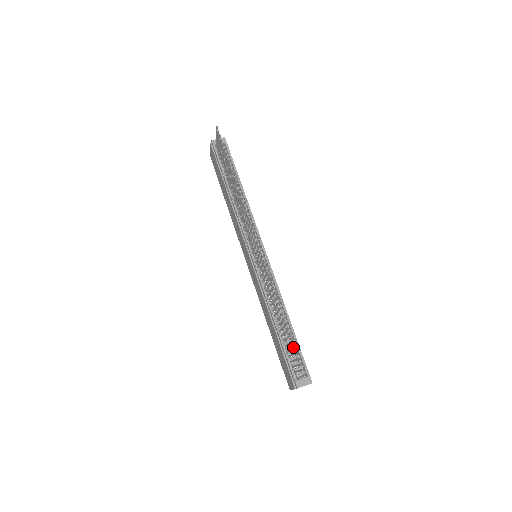
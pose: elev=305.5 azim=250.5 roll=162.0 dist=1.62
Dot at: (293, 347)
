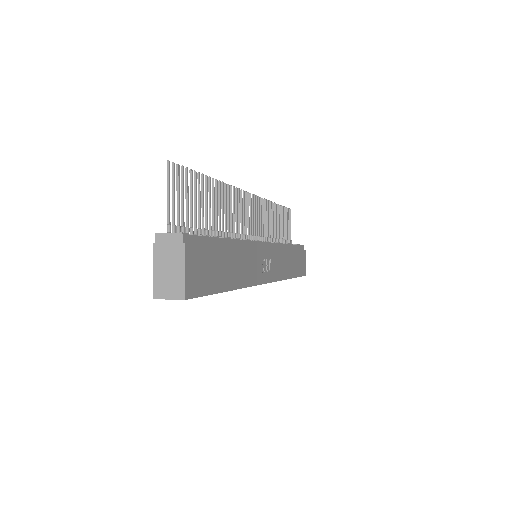
Dot at: (190, 175)
